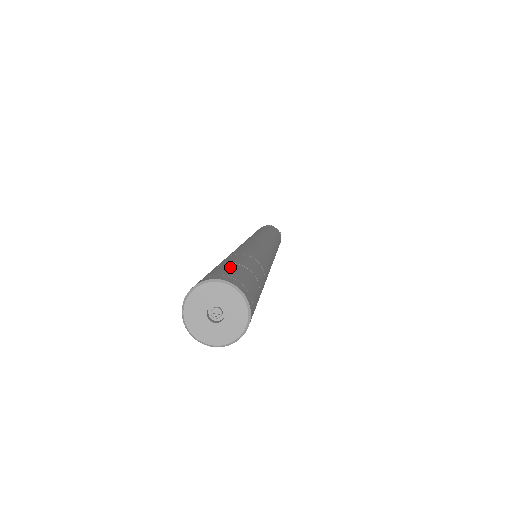
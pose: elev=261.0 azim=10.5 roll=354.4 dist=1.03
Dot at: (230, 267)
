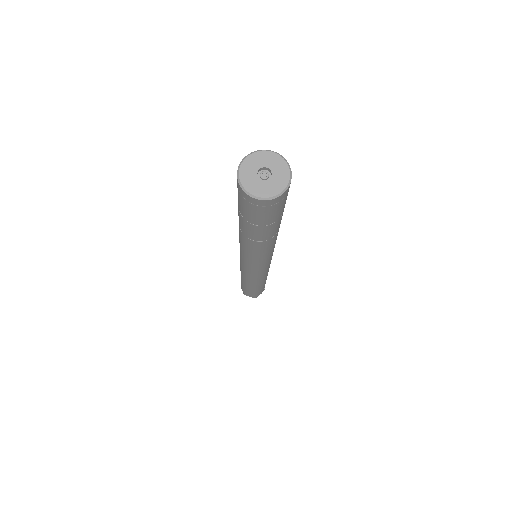
Dot at: occluded
